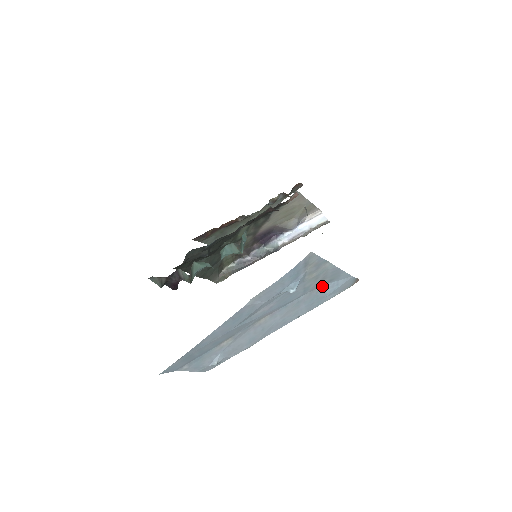
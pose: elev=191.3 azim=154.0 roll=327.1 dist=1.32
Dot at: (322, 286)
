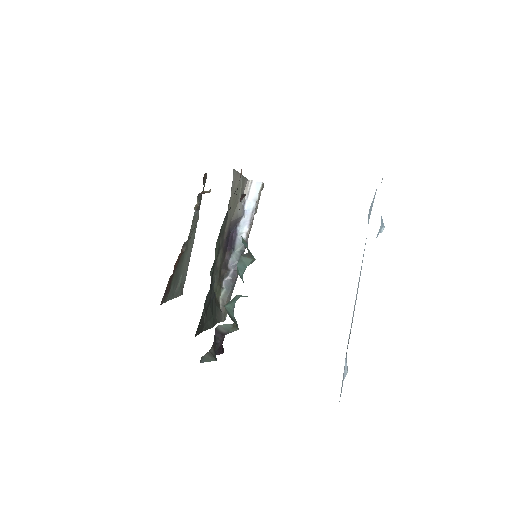
Dot at: occluded
